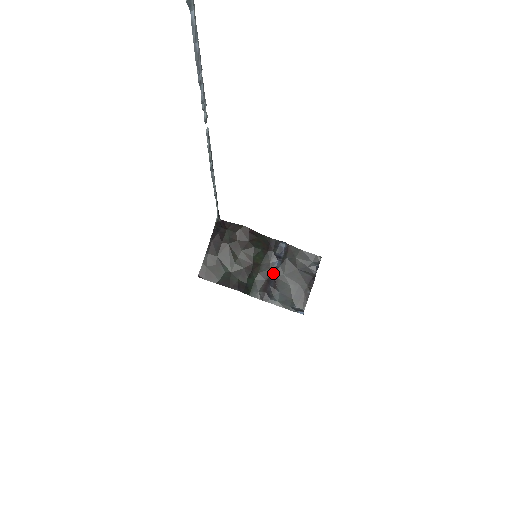
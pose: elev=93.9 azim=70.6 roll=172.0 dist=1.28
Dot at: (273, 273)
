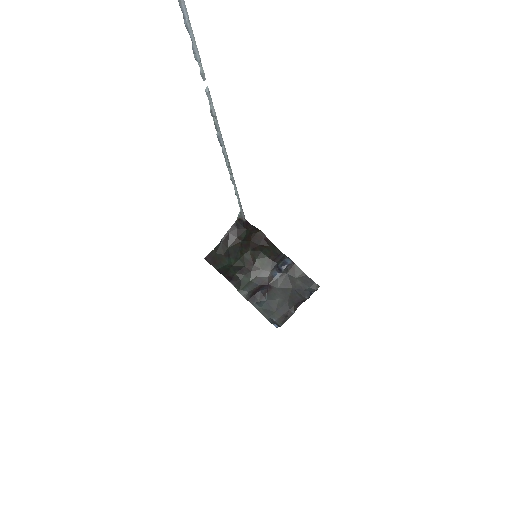
Dot at: (269, 282)
